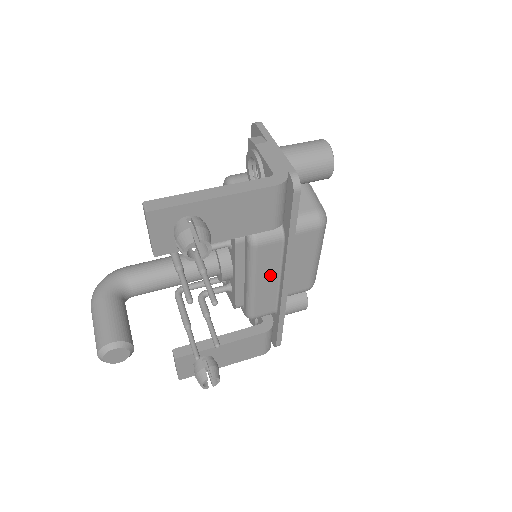
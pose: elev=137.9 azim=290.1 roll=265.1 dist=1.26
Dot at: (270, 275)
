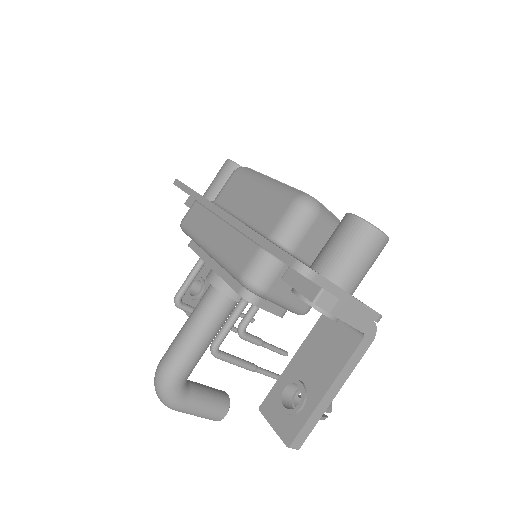
Dot at: occluded
